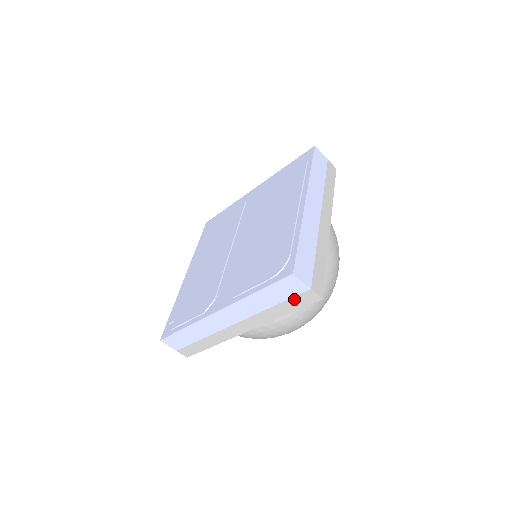
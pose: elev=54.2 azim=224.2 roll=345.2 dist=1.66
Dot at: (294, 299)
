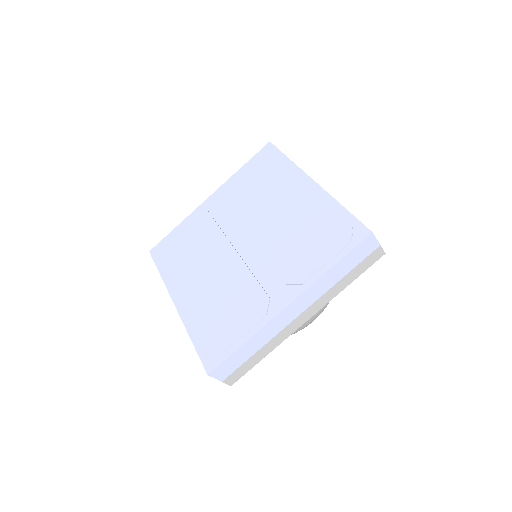
Dot at: (363, 262)
